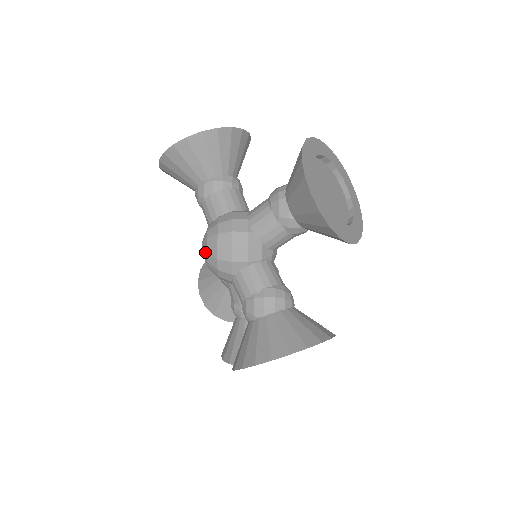
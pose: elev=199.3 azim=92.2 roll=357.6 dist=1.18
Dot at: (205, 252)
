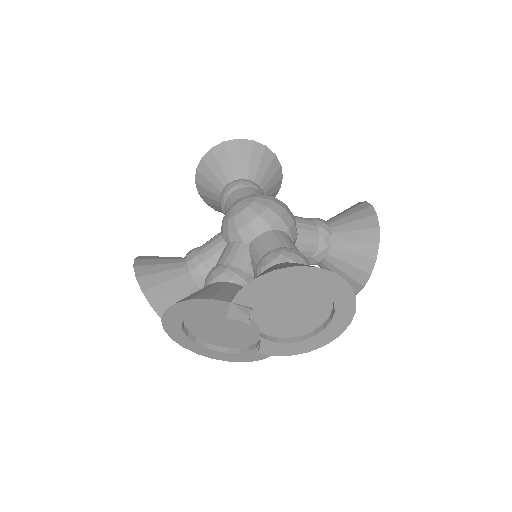
Dot at: (250, 200)
